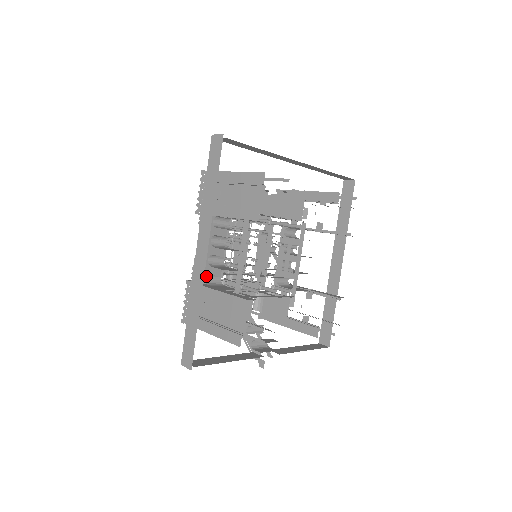
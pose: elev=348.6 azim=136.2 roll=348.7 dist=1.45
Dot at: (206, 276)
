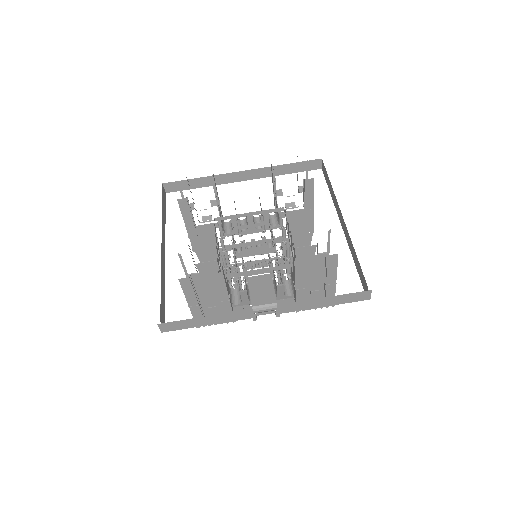
Dot at: occluded
